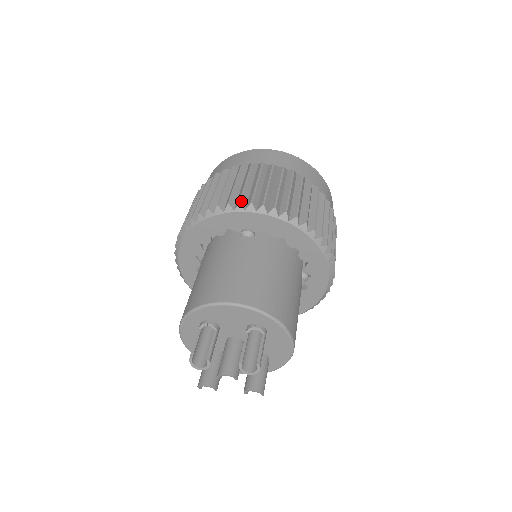
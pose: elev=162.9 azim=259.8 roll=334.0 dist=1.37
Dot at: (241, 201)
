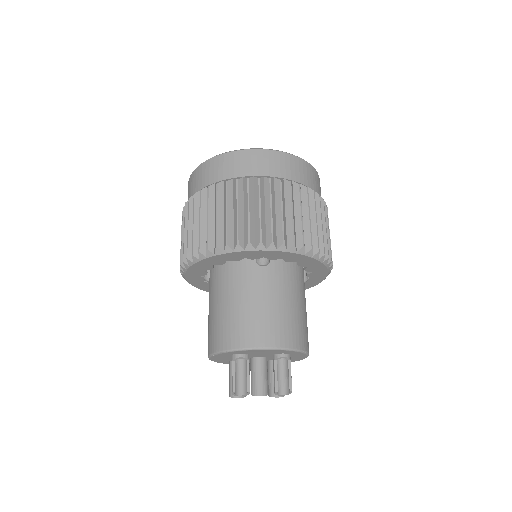
Dot at: (262, 239)
